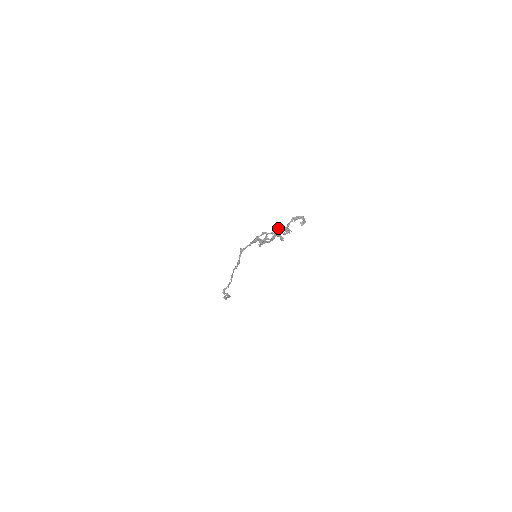
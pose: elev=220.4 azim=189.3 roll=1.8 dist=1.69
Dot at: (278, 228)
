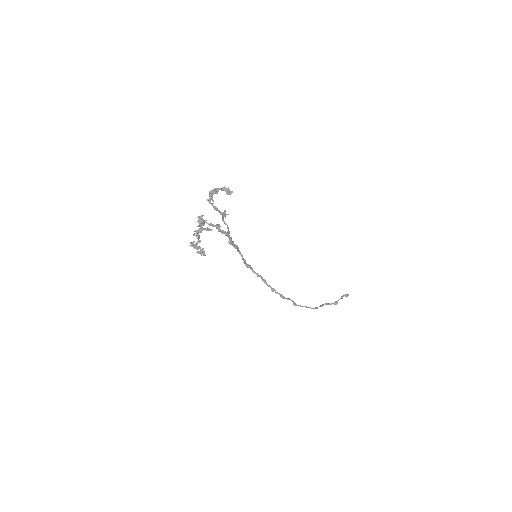
Dot at: (203, 224)
